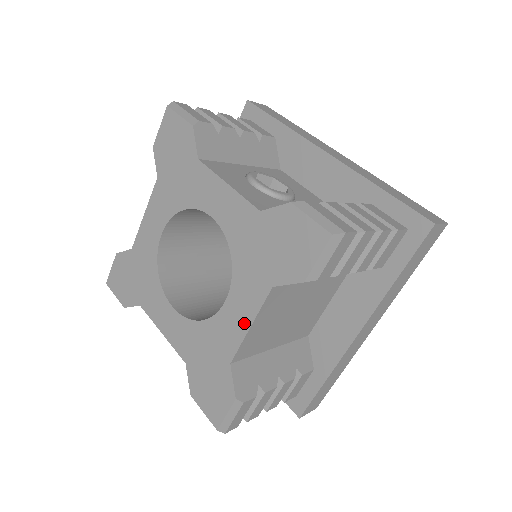
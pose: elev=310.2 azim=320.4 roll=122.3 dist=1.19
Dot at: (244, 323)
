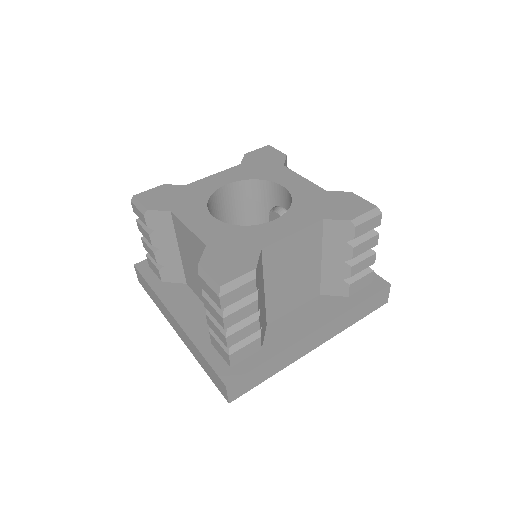
Dot at: (288, 231)
